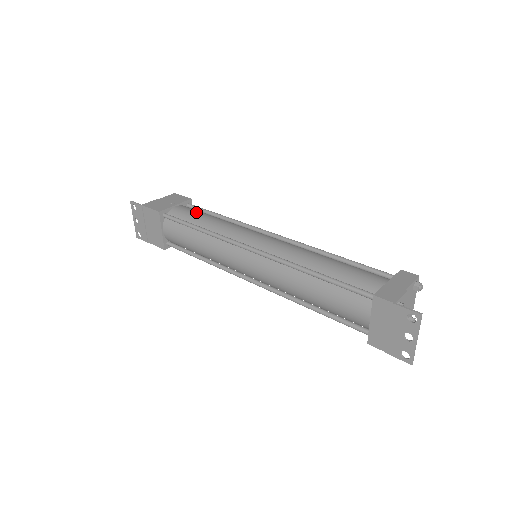
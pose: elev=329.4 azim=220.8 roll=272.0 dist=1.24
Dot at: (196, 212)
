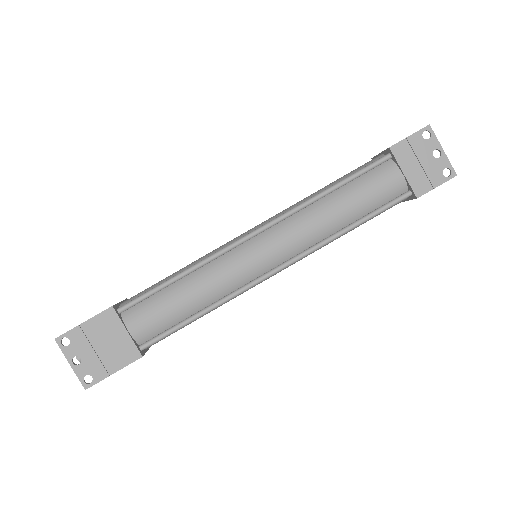
Dot at: occluded
